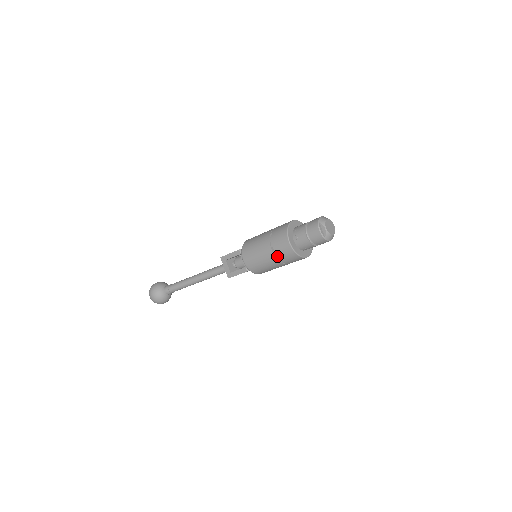
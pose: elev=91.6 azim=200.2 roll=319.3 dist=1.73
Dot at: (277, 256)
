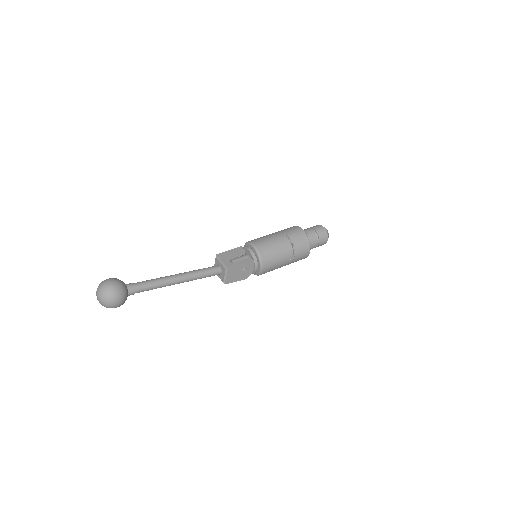
Dot at: (290, 239)
